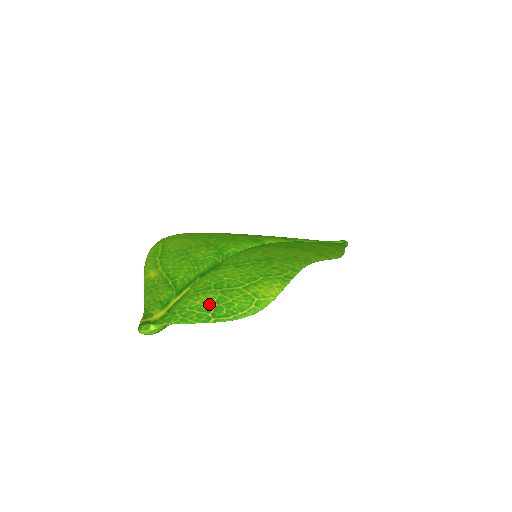
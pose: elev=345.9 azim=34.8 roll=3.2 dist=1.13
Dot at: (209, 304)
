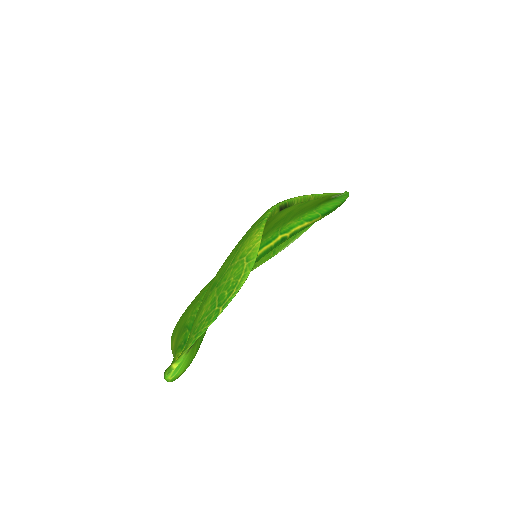
Dot at: (212, 303)
